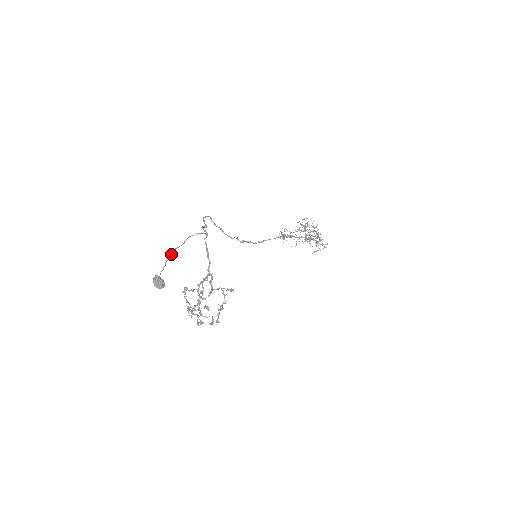
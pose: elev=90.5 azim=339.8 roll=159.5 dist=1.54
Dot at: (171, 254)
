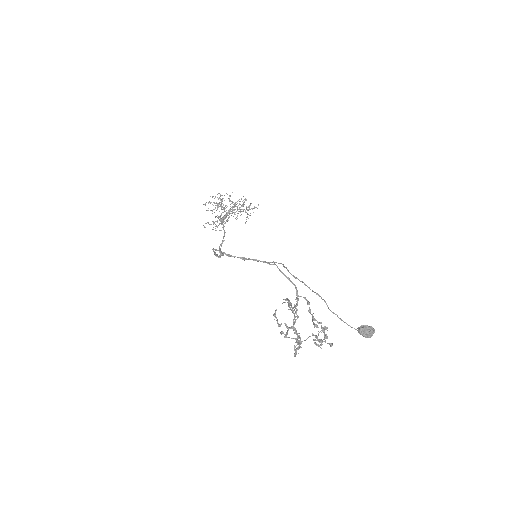
Dot at: occluded
